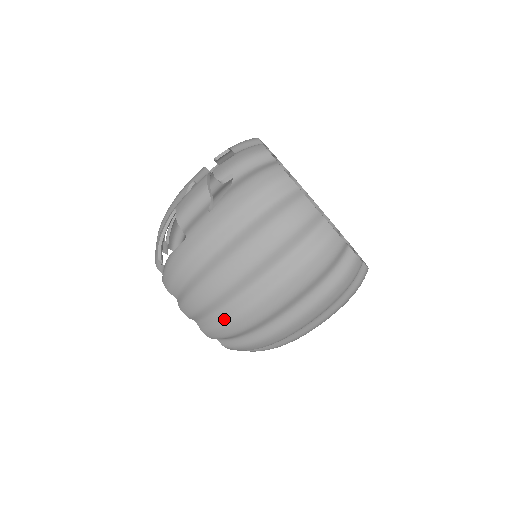
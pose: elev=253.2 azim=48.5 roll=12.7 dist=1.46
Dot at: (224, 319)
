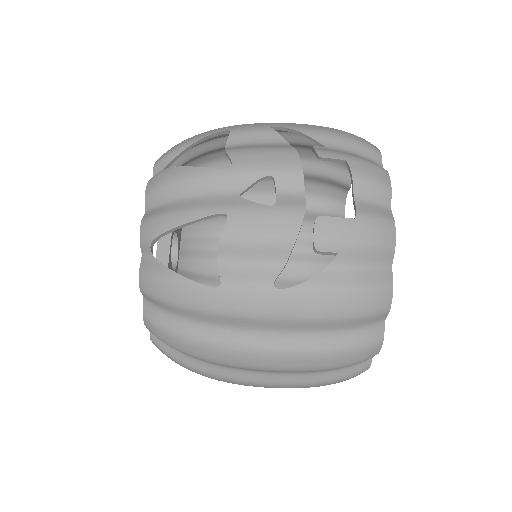
Dot at: (191, 365)
